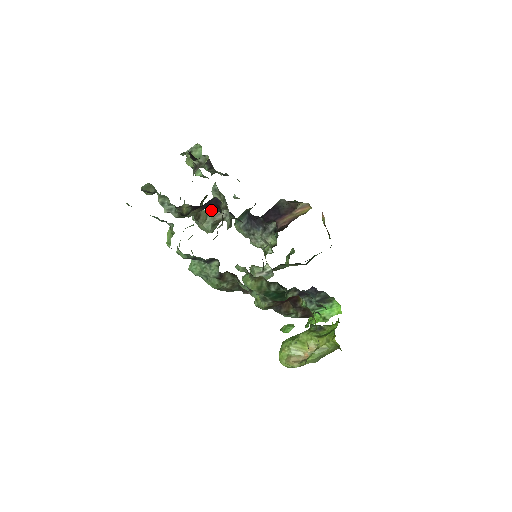
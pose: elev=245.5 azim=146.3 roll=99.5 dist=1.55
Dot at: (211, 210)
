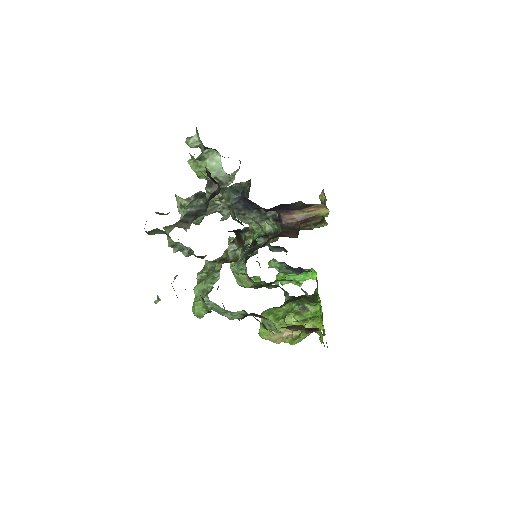
Dot at: occluded
